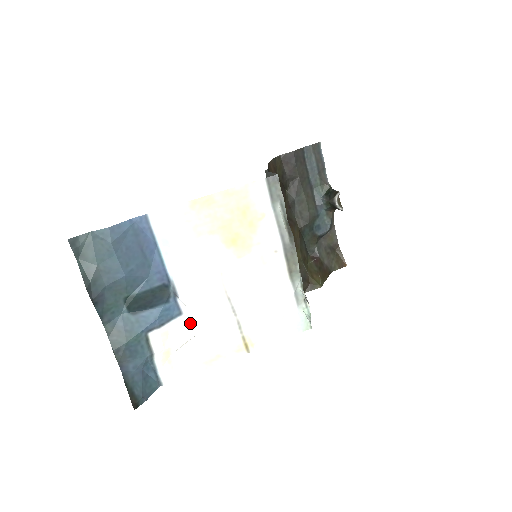
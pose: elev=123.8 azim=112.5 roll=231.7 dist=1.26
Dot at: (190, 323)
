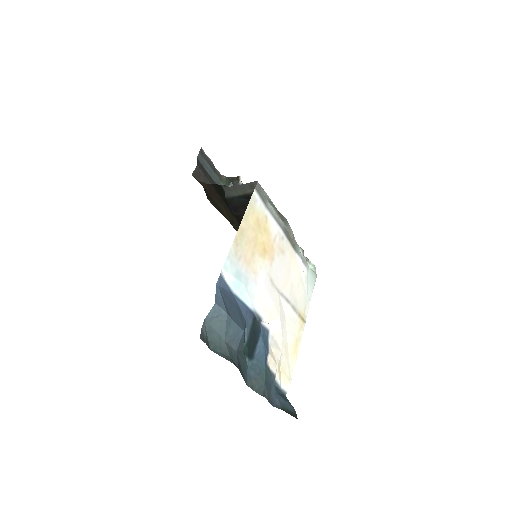
Dot at: (275, 333)
